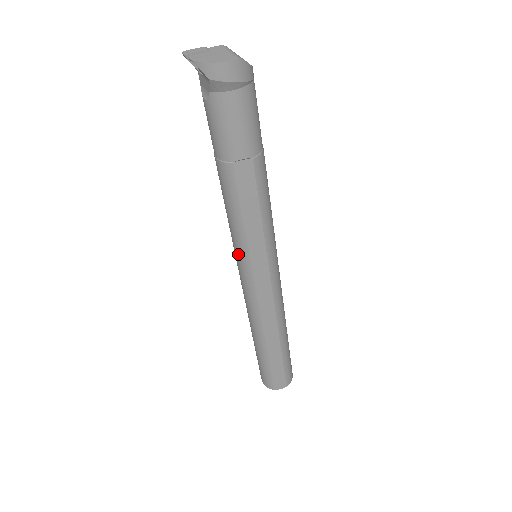
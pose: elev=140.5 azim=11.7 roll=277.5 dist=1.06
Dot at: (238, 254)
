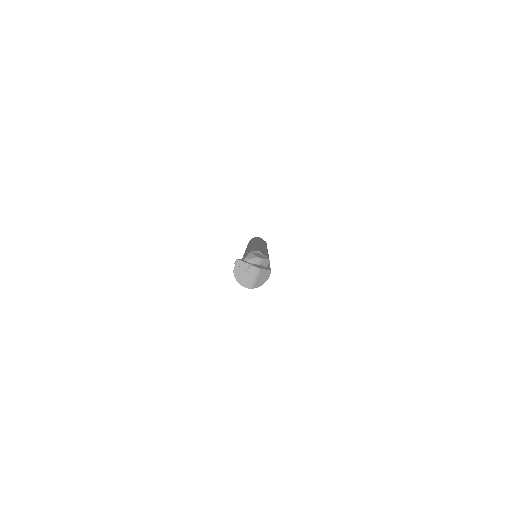
Dot at: occluded
